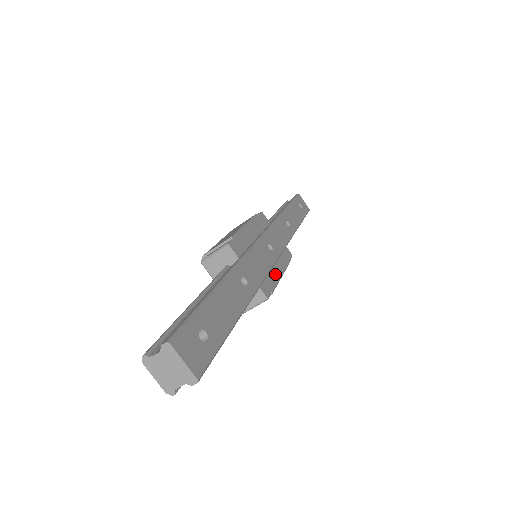
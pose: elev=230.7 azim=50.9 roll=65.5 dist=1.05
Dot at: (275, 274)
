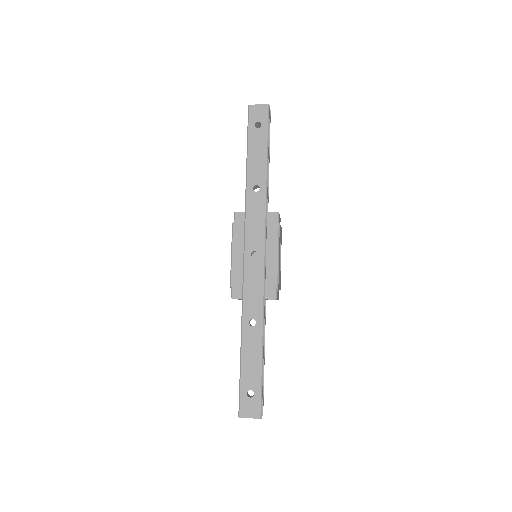
Dot at: (272, 265)
